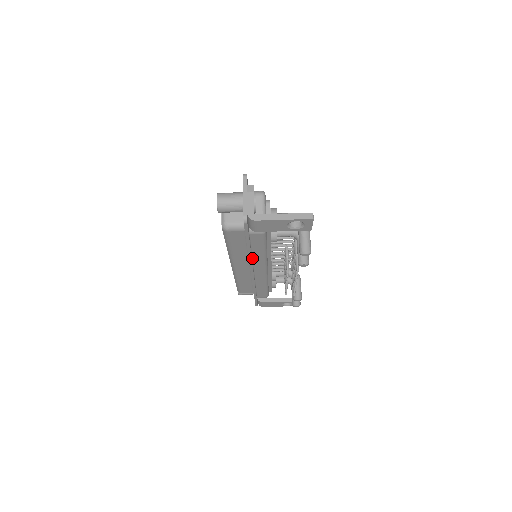
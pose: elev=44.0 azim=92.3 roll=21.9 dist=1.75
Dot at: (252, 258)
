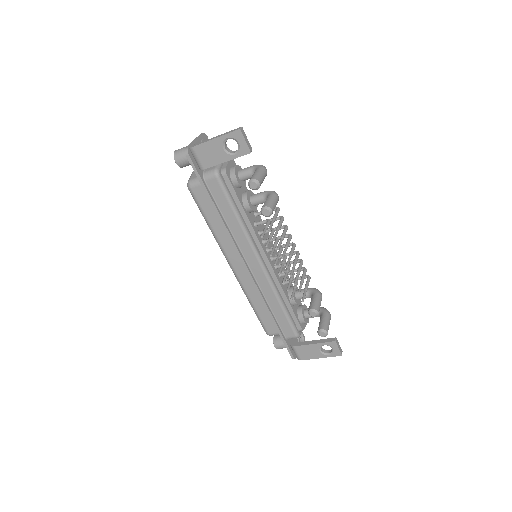
Dot at: (232, 234)
